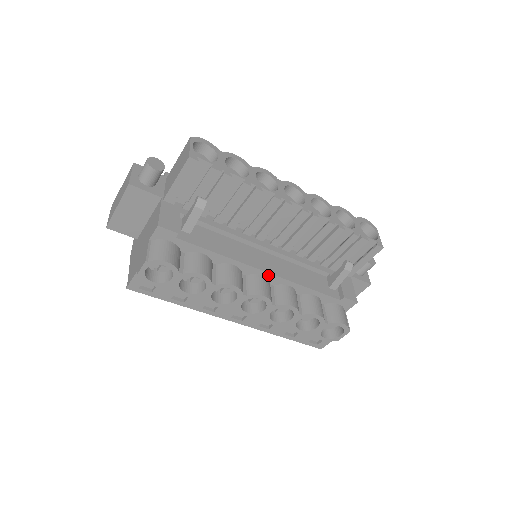
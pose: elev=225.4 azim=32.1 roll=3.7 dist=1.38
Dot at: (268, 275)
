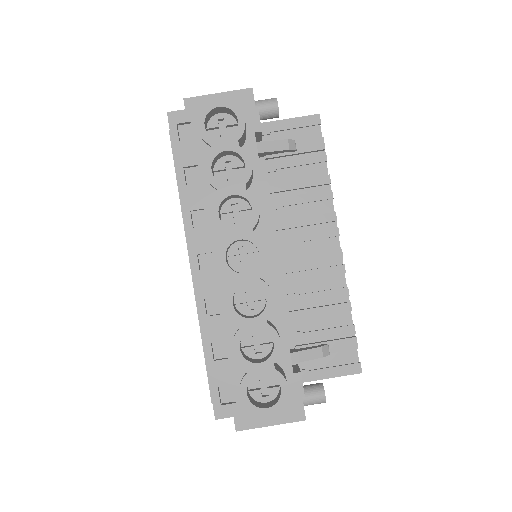
Dot at: (271, 259)
